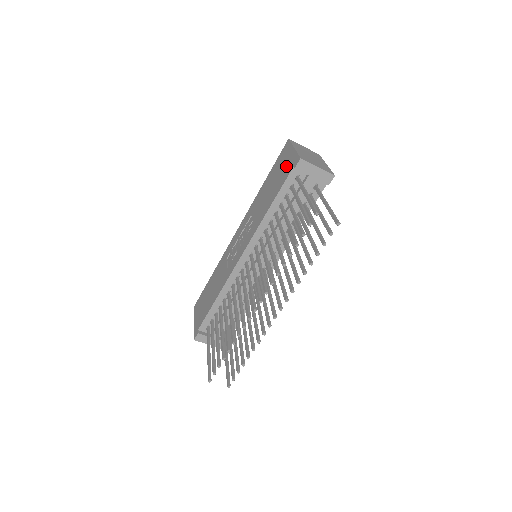
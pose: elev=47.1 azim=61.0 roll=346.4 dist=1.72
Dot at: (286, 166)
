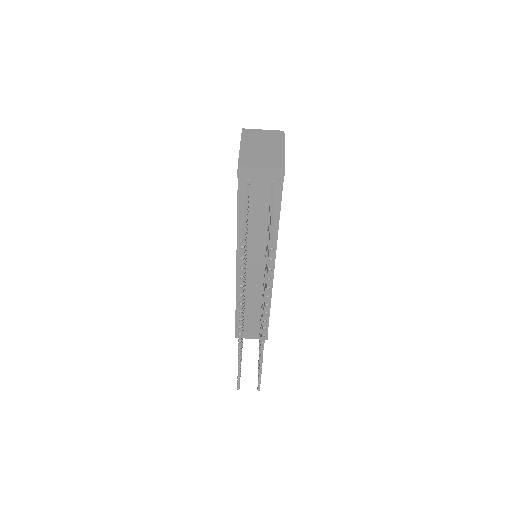
Dot at: occluded
